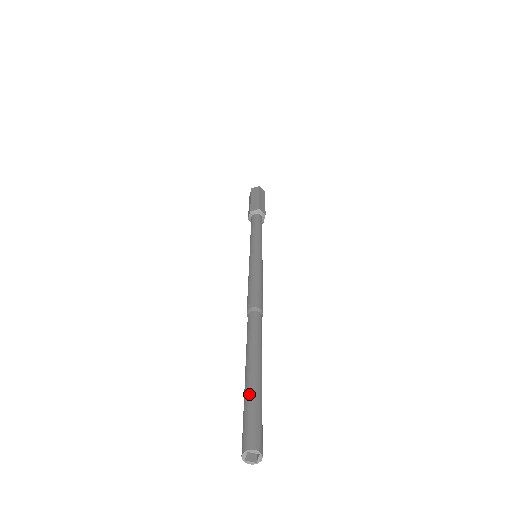
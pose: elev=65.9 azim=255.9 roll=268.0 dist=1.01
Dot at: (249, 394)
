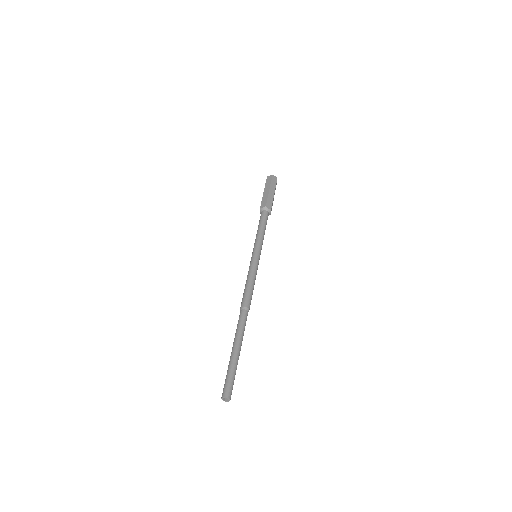
Dot at: (234, 367)
